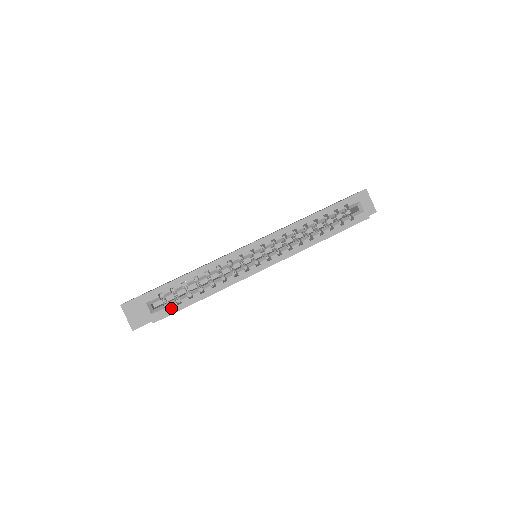
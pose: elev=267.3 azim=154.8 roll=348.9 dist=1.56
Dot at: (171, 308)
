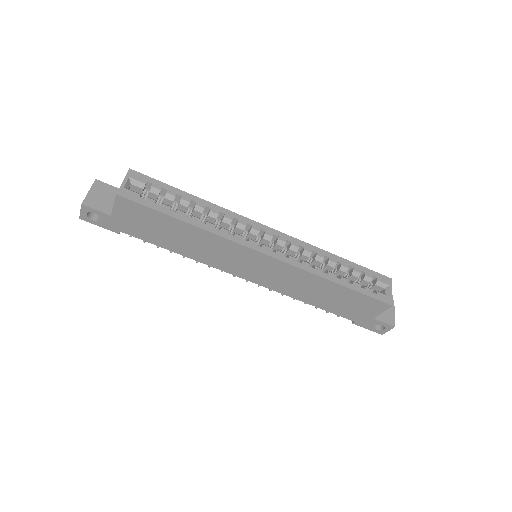
Dot at: (147, 200)
